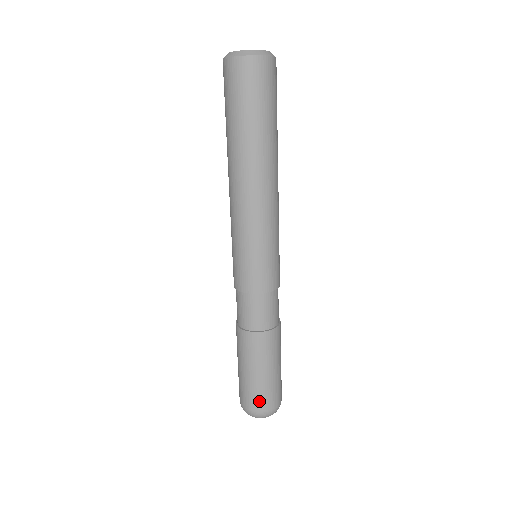
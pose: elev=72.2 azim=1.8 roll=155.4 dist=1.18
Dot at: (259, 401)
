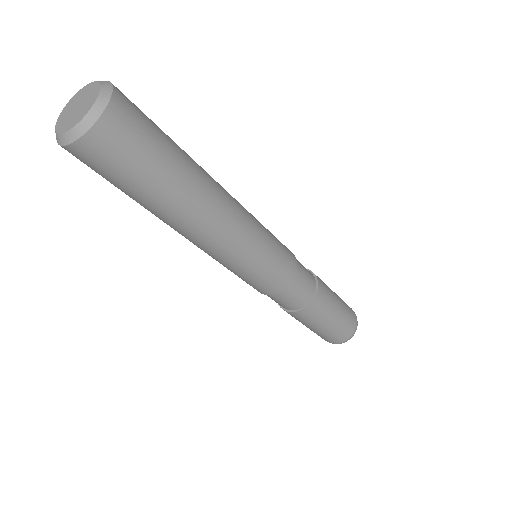
Dot at: (343, 335)
